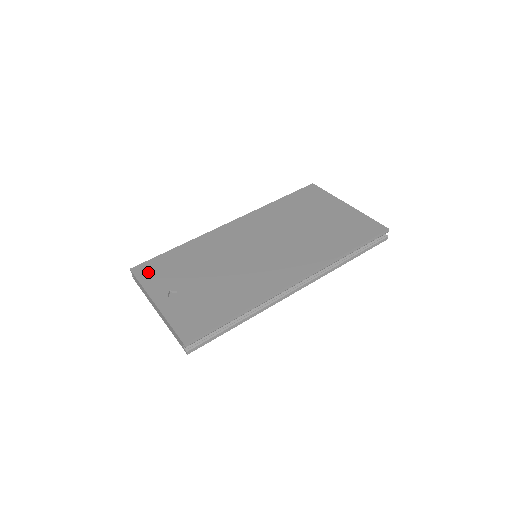
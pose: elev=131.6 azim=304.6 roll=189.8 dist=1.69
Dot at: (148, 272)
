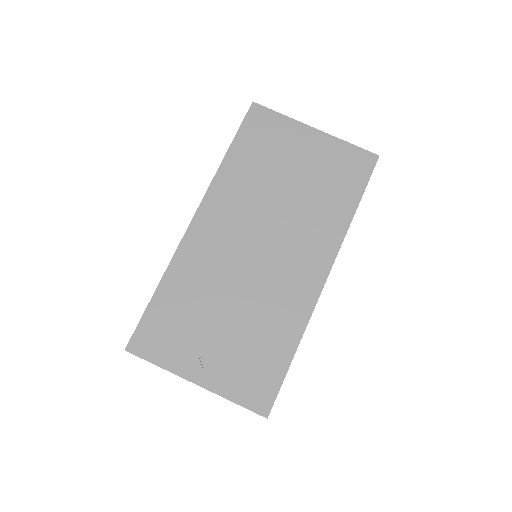
Dot at: (152, 345)
